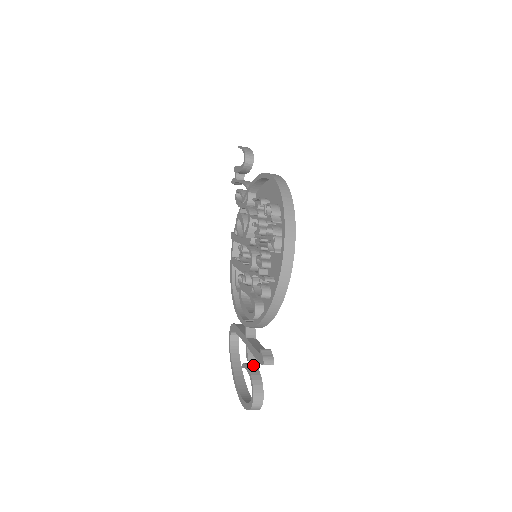
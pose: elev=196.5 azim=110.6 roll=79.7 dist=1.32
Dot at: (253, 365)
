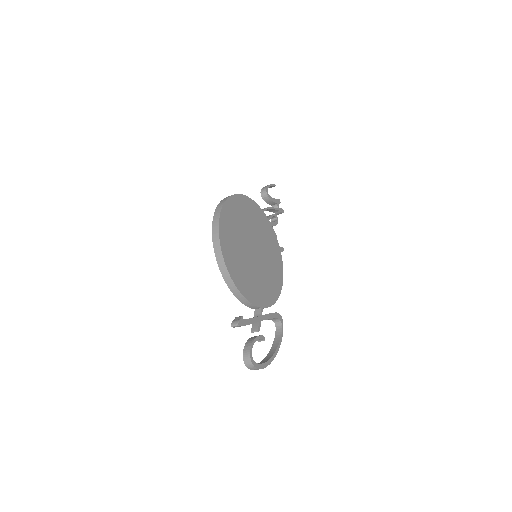
Dot at: (257, 336)
